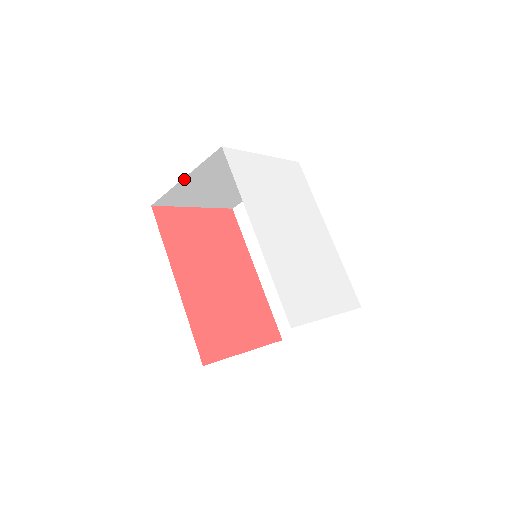
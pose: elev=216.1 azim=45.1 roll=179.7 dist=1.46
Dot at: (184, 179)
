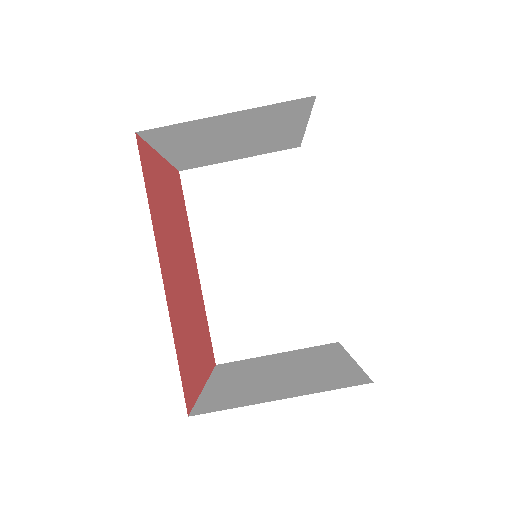
Dot at: (222, 115)
